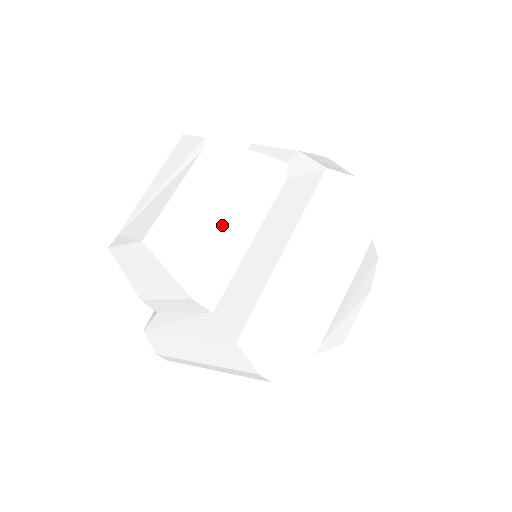
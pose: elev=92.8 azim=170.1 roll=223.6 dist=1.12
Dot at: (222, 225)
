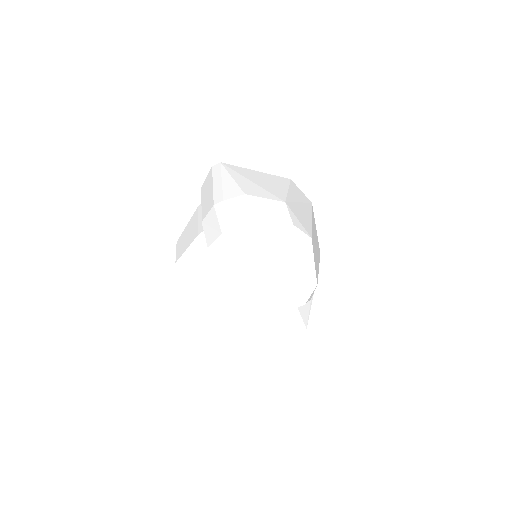
Dot at: (219, 287)
